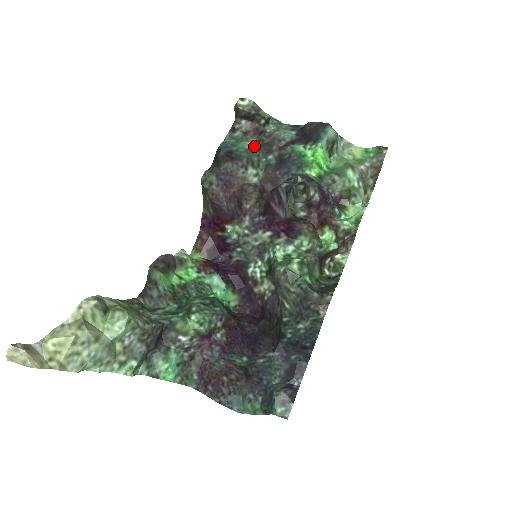
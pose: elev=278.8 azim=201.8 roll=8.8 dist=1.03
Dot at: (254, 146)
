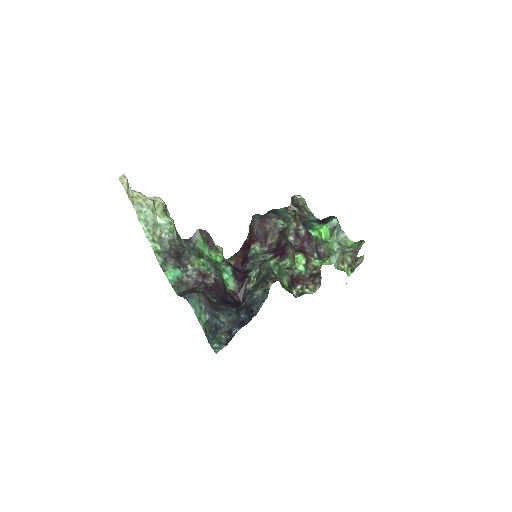
Dot at: occluded
